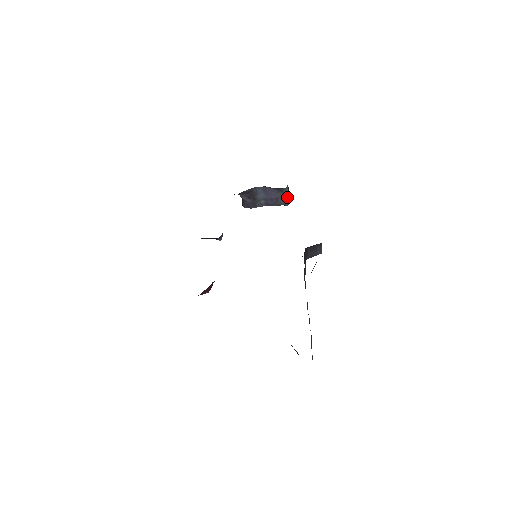
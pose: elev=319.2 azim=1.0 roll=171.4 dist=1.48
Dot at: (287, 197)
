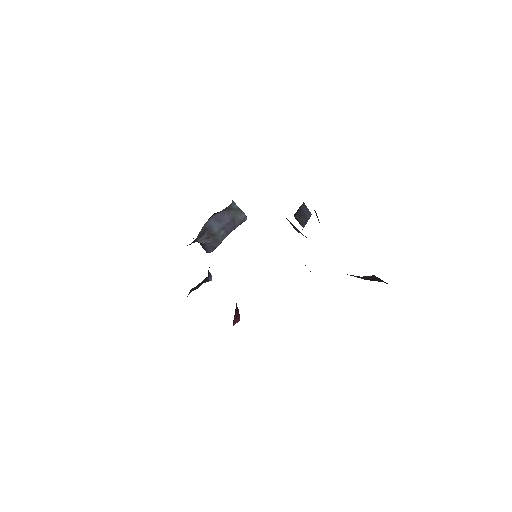
Dot at: (240, 211)
